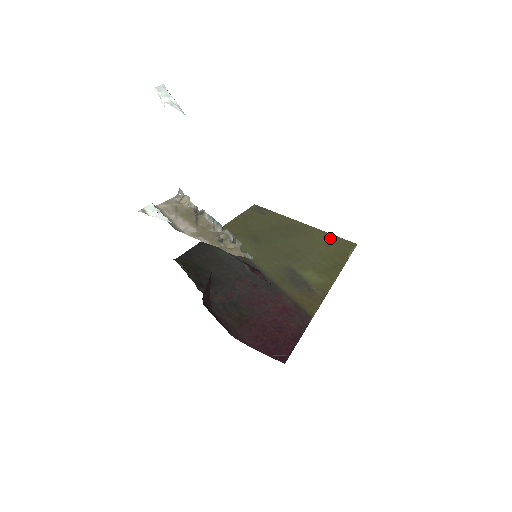
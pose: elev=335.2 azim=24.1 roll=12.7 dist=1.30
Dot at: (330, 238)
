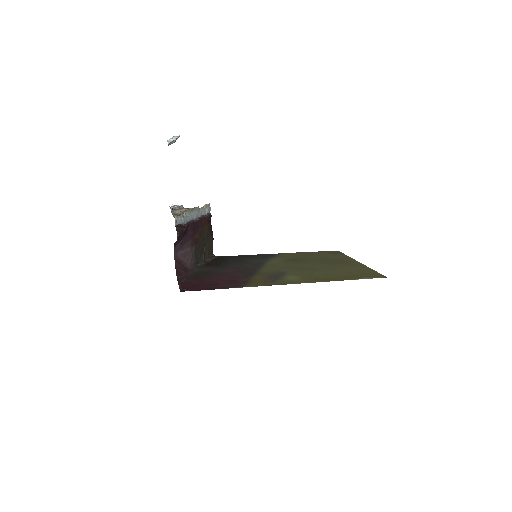
Dot at: (365, 271)
